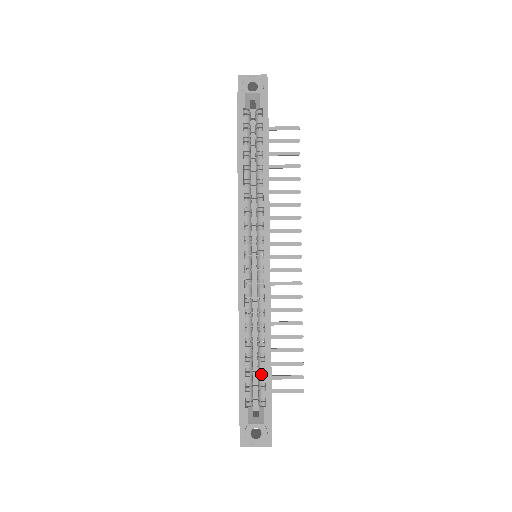
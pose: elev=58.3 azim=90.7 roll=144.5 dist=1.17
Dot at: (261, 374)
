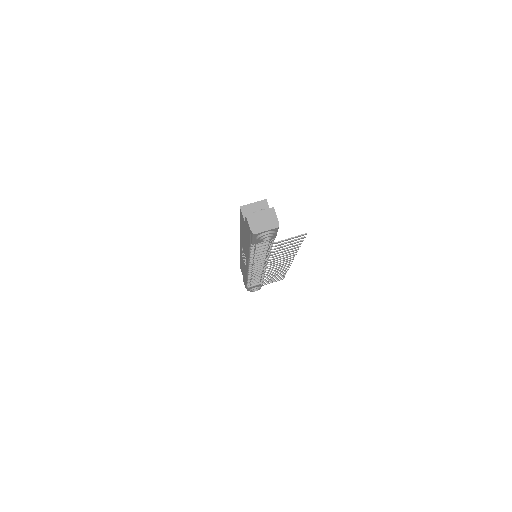
Dot at: occluded
